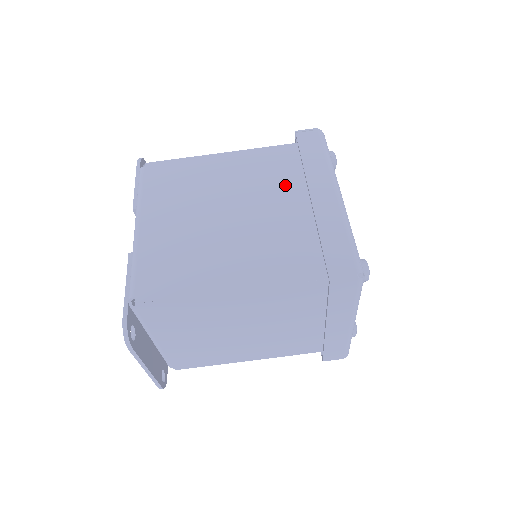
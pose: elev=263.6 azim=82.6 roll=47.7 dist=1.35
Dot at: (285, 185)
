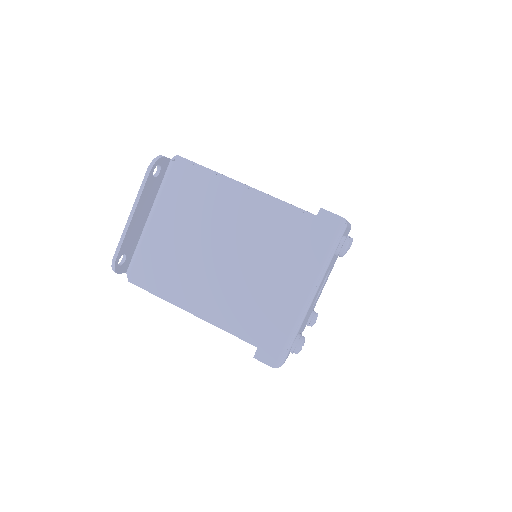
Dot at: occluded
